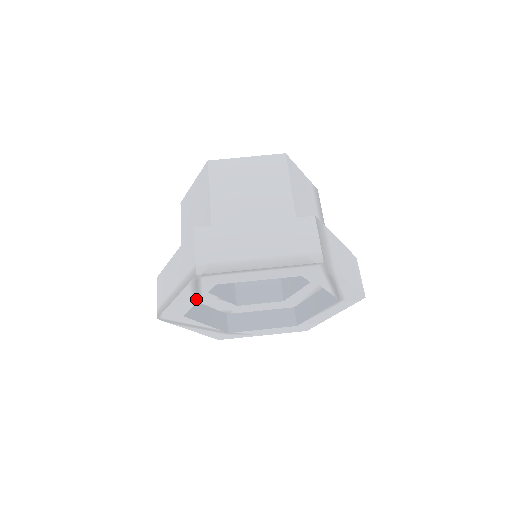
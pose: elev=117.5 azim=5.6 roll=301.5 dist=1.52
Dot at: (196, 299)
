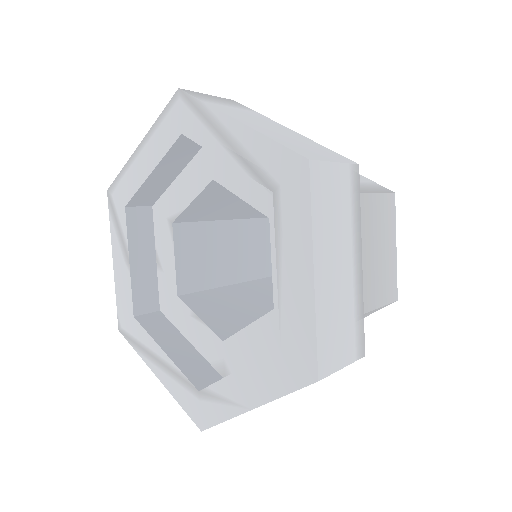
Dot at: (127, 256)
